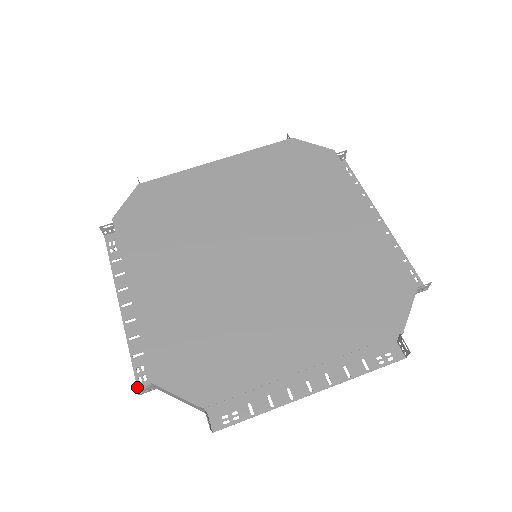
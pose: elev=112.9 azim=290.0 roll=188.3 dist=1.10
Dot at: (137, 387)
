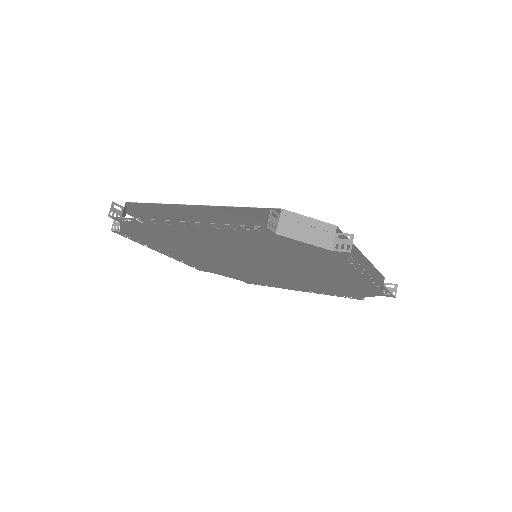
Dot at: occluded
